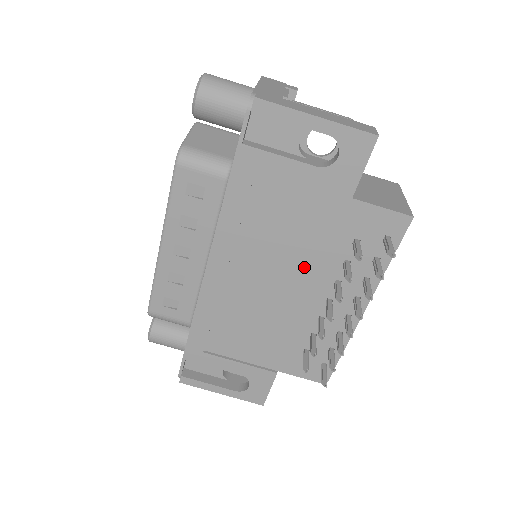
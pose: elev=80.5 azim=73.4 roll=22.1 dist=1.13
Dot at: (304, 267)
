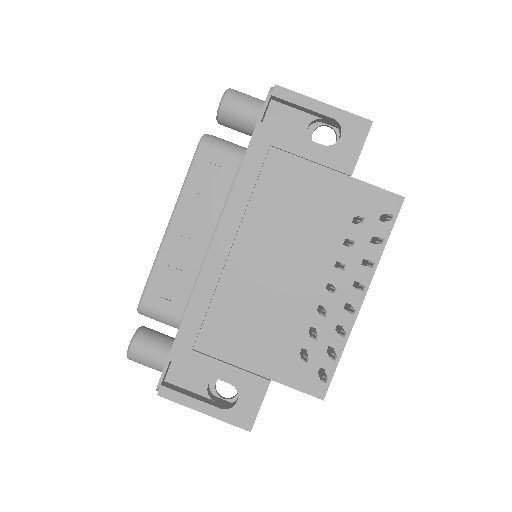
Dot at: (306, 246)
